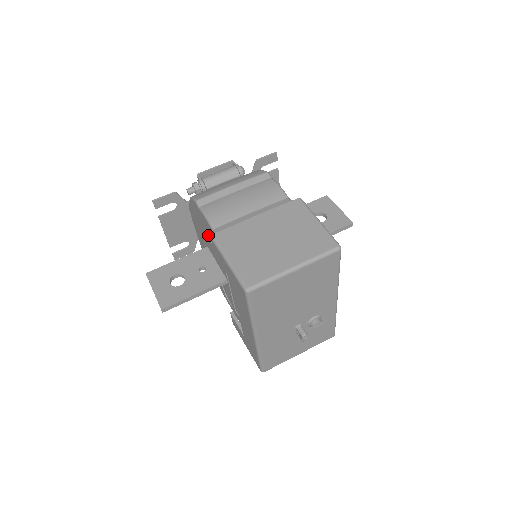
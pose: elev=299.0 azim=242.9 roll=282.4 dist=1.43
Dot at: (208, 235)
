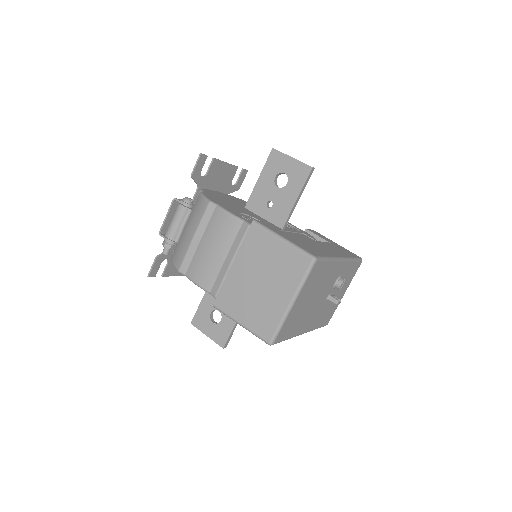
Dot at: occluded
